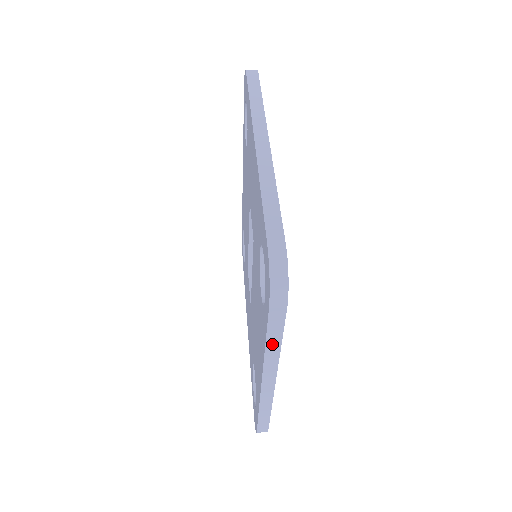
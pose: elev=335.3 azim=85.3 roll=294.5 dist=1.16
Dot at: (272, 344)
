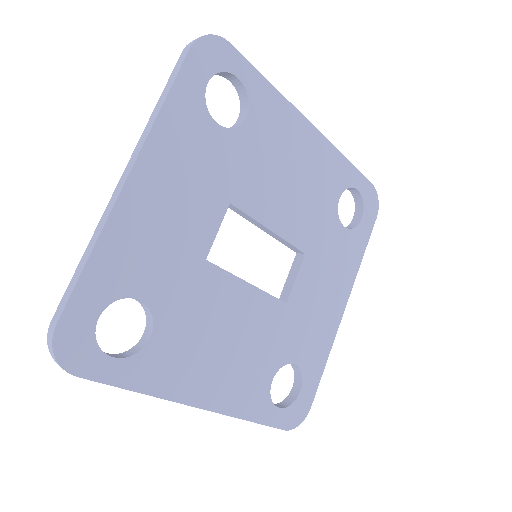
Dot at: (131, 389)
